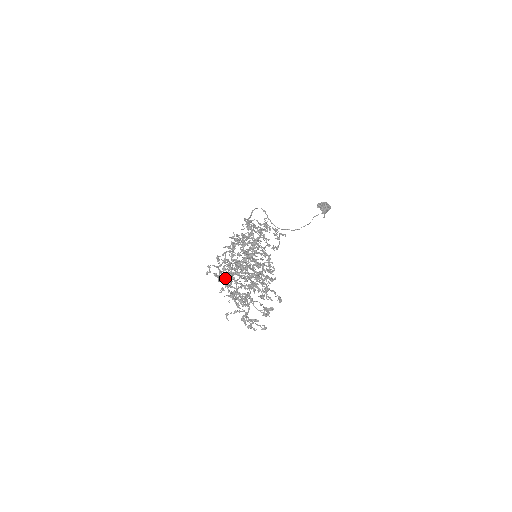
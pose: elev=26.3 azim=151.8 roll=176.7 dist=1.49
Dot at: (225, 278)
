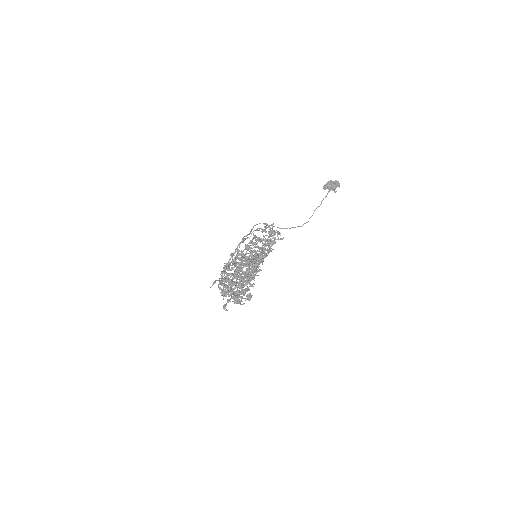
Dot at: (213, 283)
